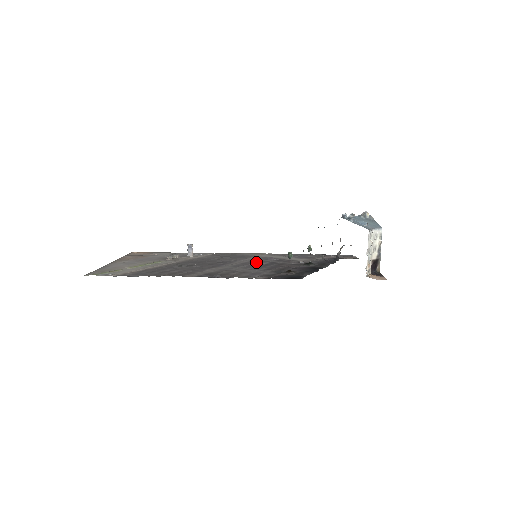
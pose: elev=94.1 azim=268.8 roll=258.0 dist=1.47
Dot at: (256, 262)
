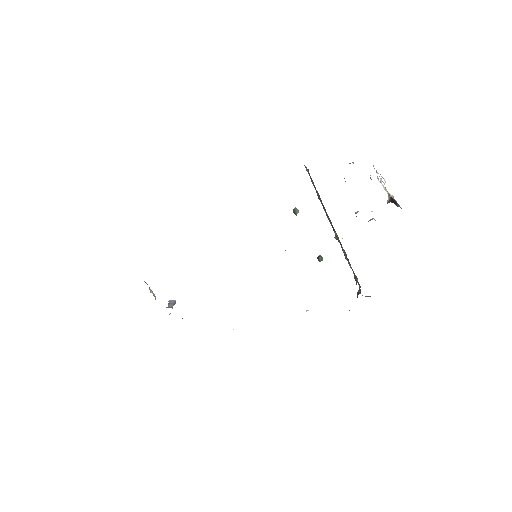
Dot at: occluded
